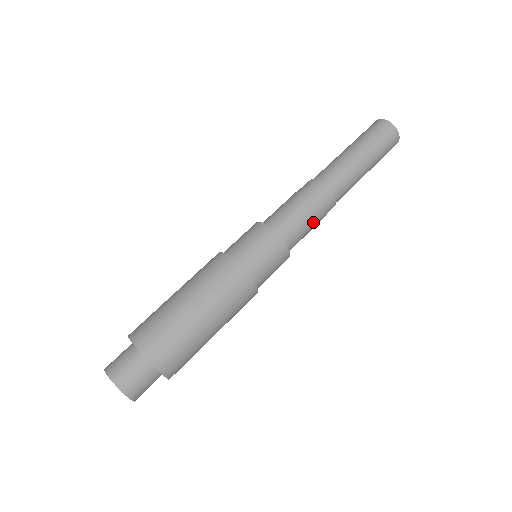
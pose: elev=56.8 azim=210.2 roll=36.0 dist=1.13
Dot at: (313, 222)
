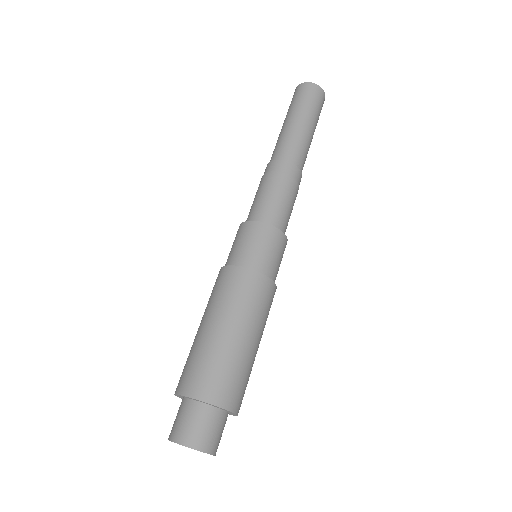
Dot at: (293, 201)
